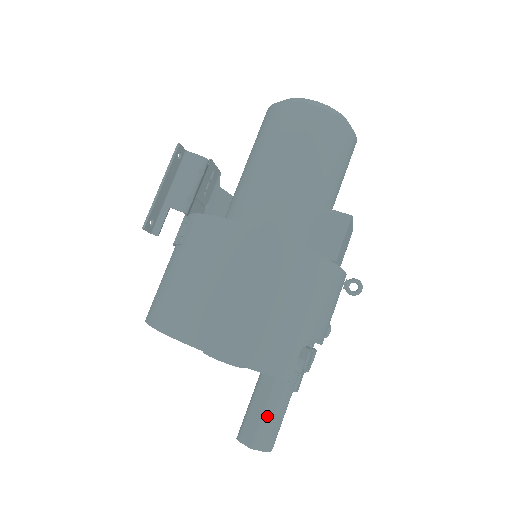
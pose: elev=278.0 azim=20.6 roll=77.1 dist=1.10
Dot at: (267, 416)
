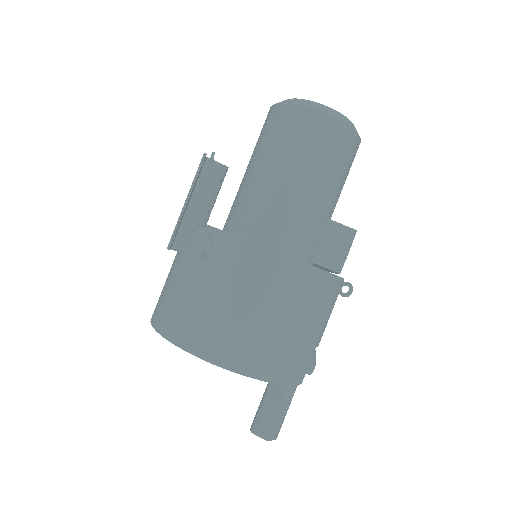
Dot at: (281, 413)
